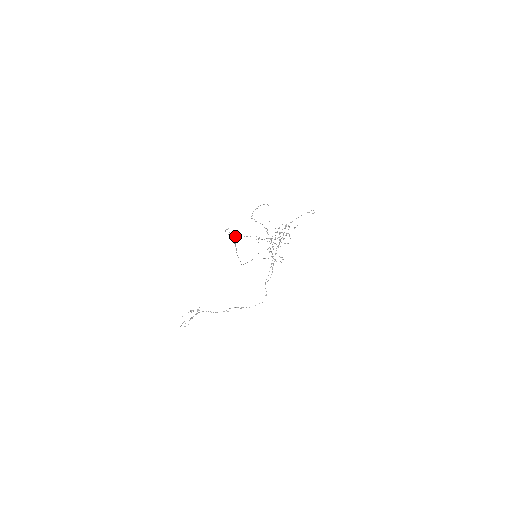
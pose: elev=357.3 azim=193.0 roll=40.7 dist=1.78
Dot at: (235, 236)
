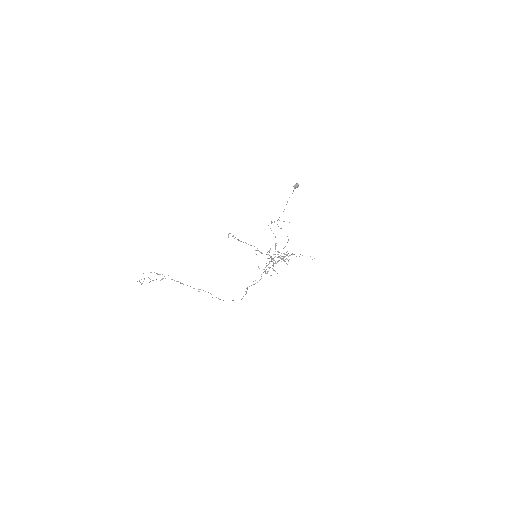
Dot at: (237, 239)
